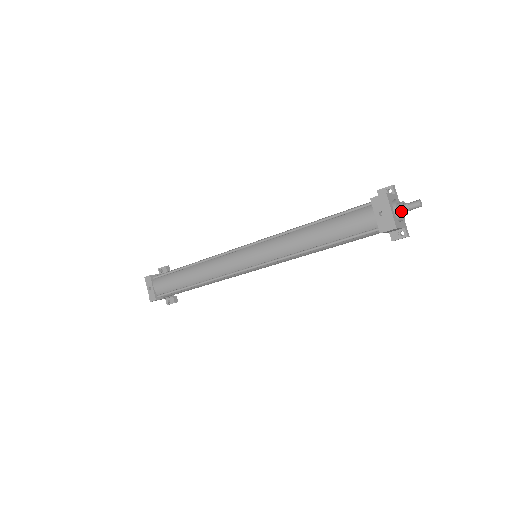
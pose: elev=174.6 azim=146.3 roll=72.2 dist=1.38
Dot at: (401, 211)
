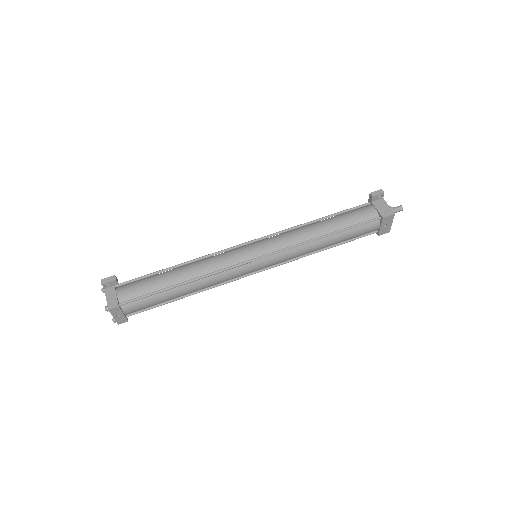
Dot at: occluded
